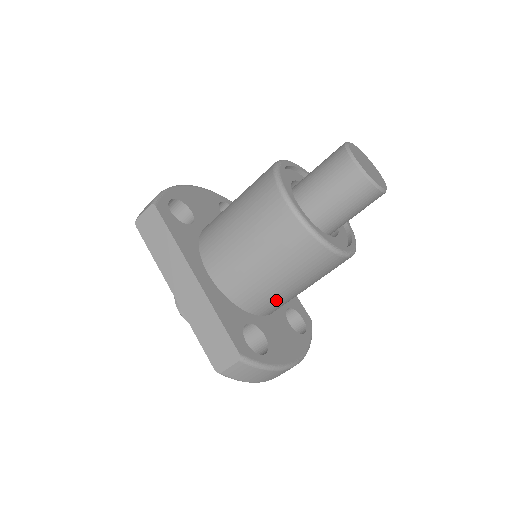
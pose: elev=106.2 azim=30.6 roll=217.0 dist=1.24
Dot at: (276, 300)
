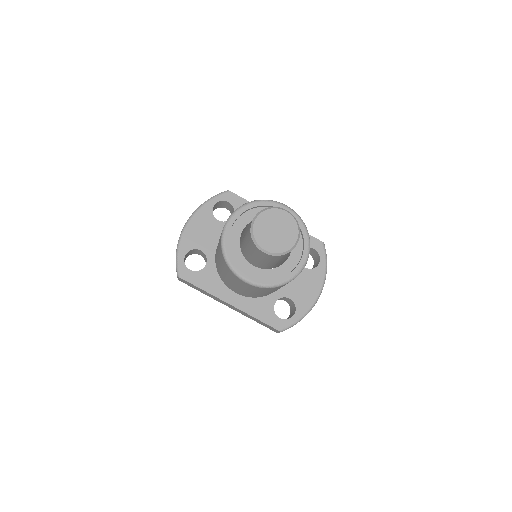
Dot at: occluded
